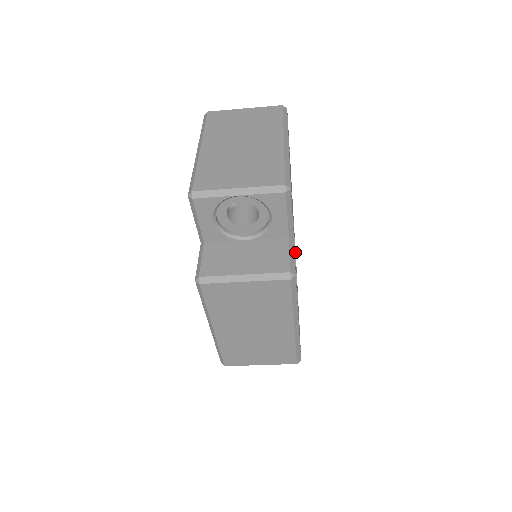
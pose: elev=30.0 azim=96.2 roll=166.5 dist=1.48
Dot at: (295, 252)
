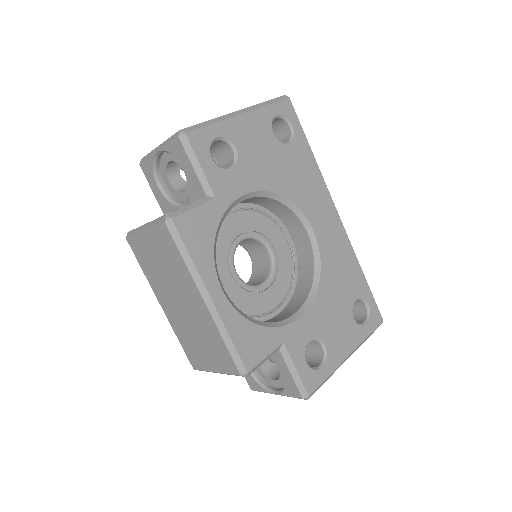
Dot at: (339, 274)
